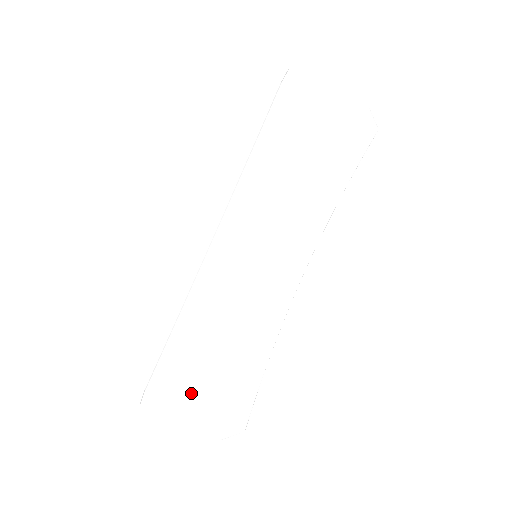
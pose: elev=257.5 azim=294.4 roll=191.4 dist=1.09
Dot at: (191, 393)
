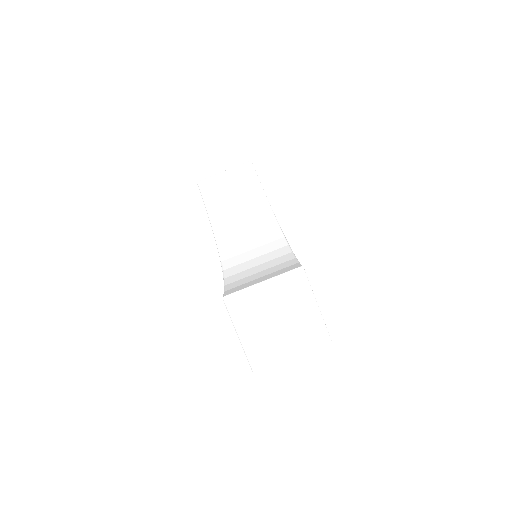
Dot at: (254, 282)
